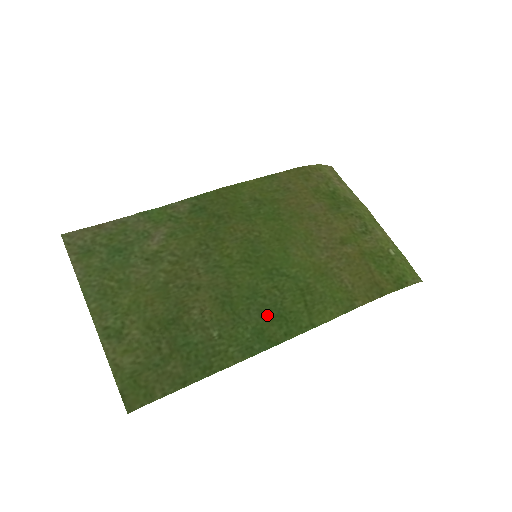
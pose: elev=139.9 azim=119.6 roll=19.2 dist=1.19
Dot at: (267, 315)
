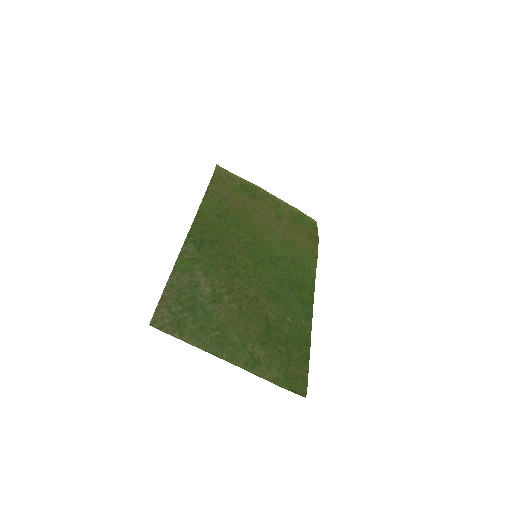
Dot at: (295, 289)
